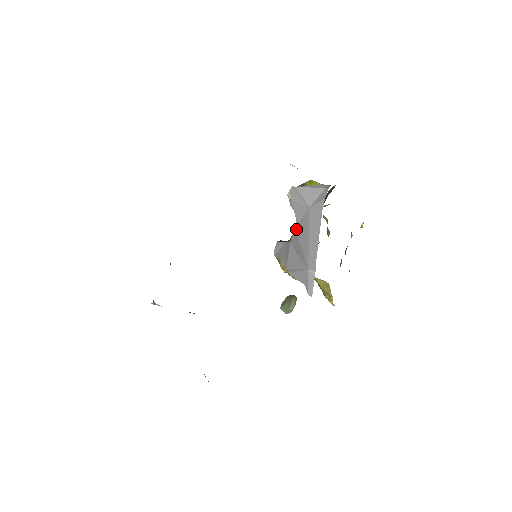
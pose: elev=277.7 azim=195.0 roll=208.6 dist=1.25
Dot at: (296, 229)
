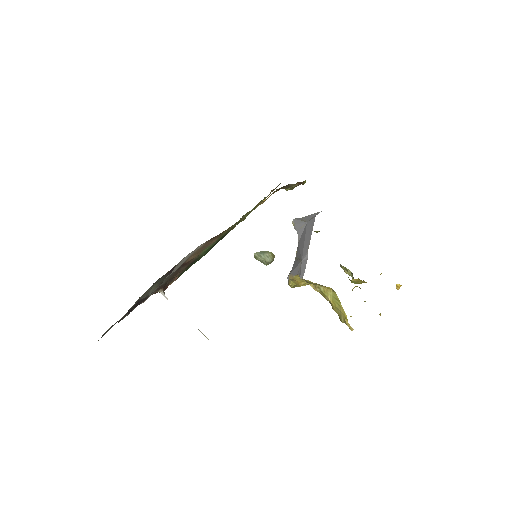
Dot at: (298, 243)
